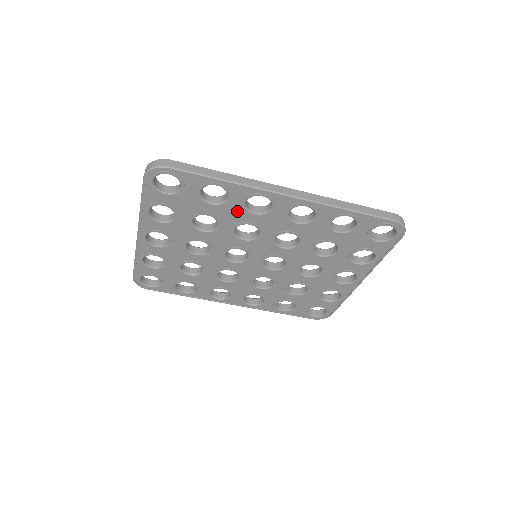
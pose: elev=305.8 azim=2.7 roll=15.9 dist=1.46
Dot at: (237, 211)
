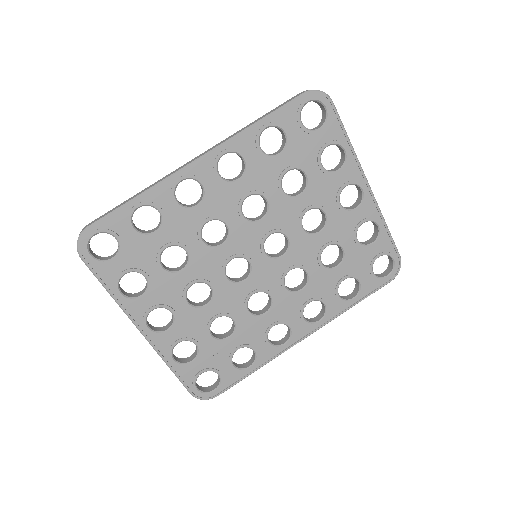
Dot at: (182, 218)
